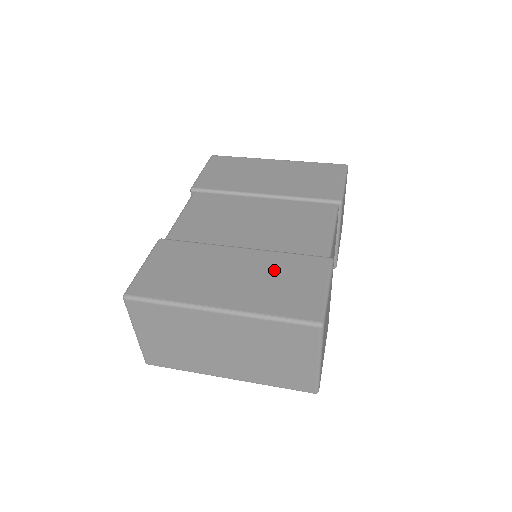
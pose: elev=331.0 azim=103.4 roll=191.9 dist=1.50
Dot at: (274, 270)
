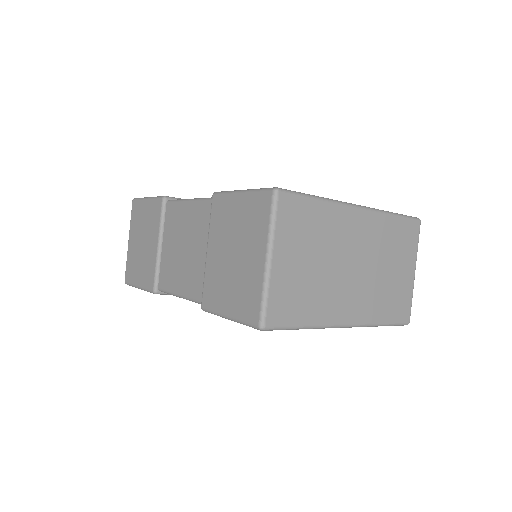
Dot at: occluded
